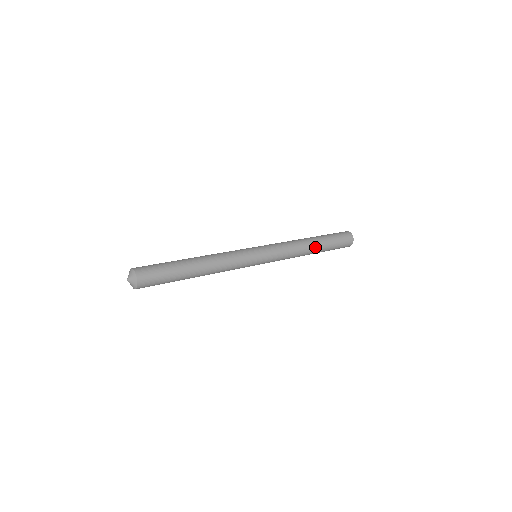
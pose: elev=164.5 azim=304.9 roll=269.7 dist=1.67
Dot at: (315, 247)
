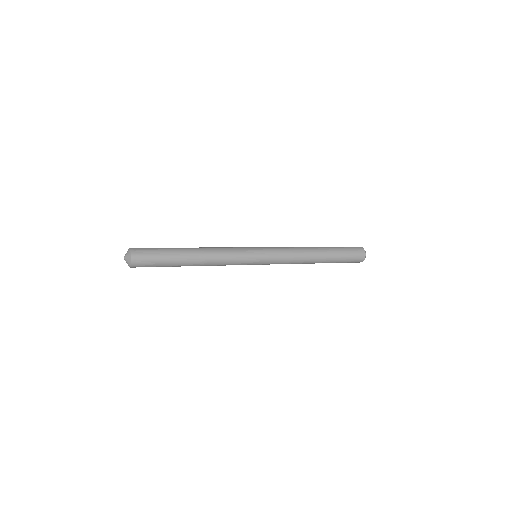
Dot at: (318, 249)
